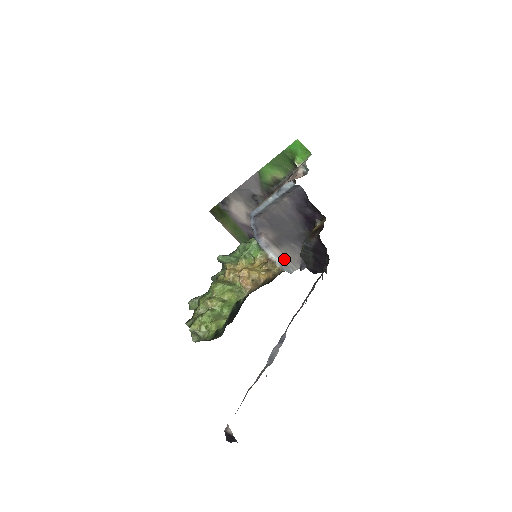
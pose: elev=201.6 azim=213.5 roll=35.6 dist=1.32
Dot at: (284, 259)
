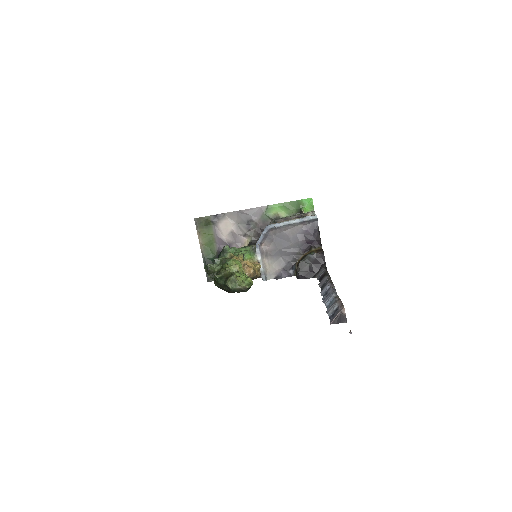
Dot at: (266, 268)
